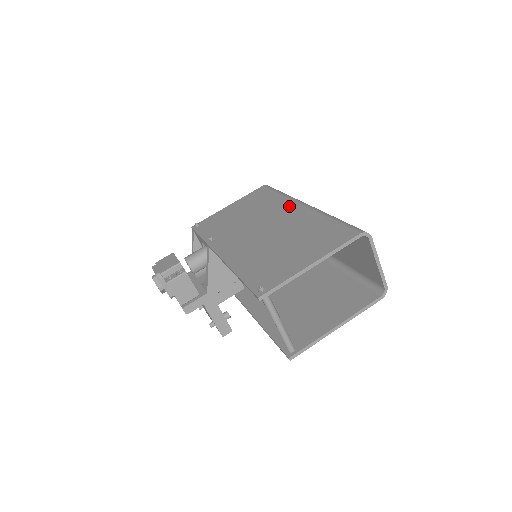
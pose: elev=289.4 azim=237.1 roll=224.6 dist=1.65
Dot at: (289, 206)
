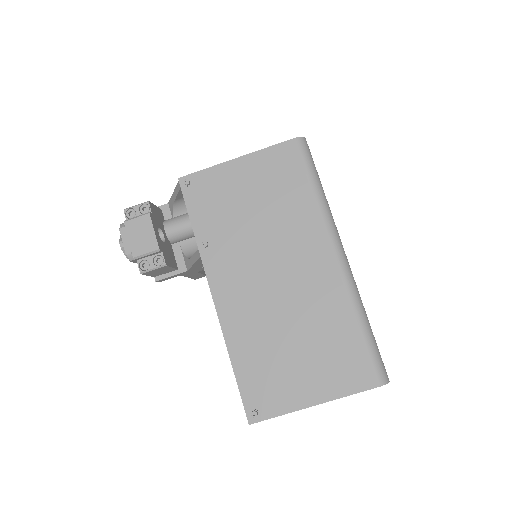
Dot at: (319, 244)
